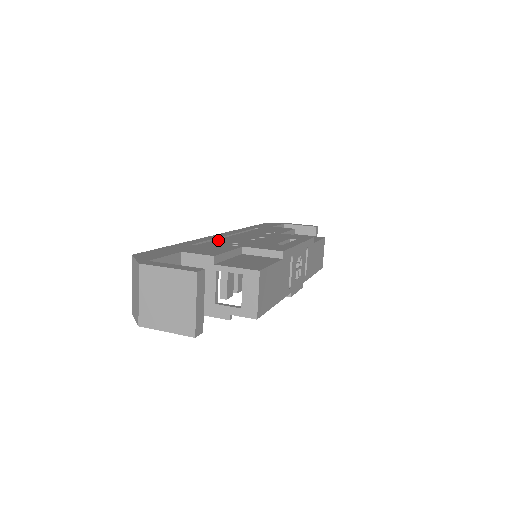
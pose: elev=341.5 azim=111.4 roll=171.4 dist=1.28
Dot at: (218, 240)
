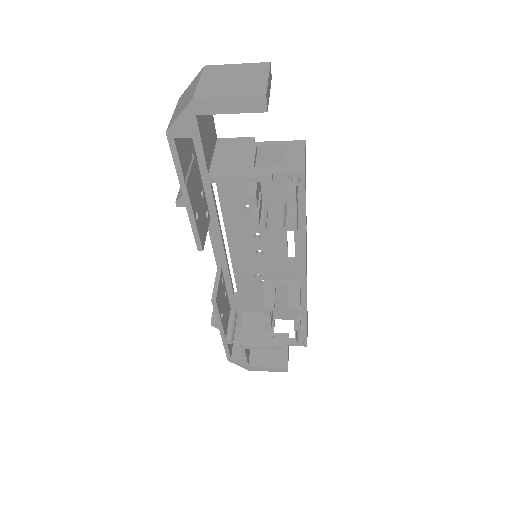
Dot at: (226, 210)
